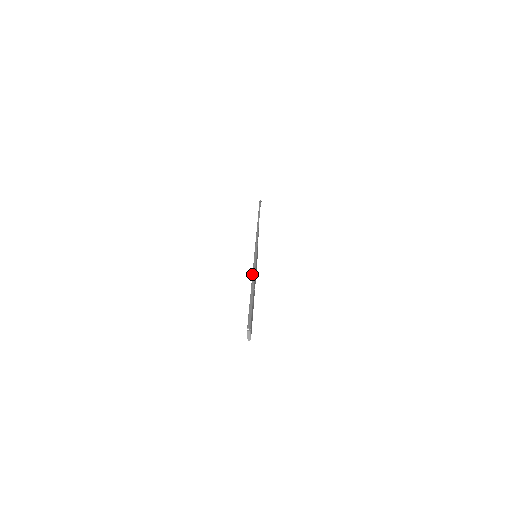
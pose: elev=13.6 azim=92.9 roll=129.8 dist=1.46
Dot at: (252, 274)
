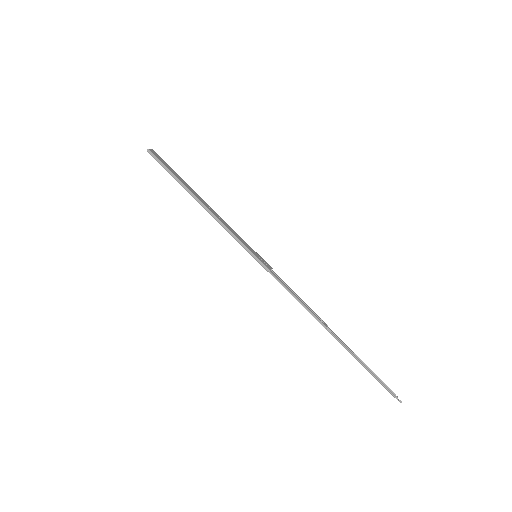
Dot at: occluded
